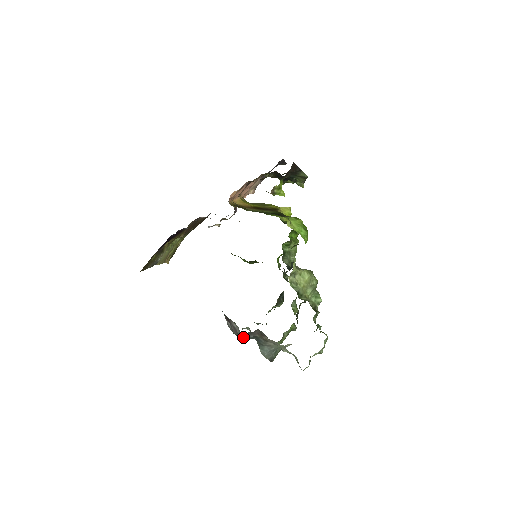
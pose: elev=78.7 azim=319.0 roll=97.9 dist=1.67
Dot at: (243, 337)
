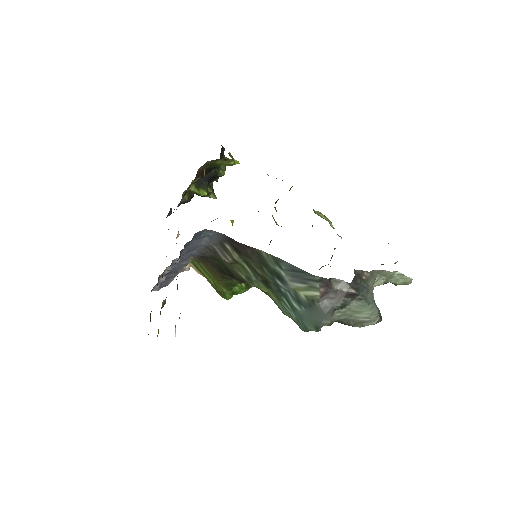
Dot at: (354, 290)
